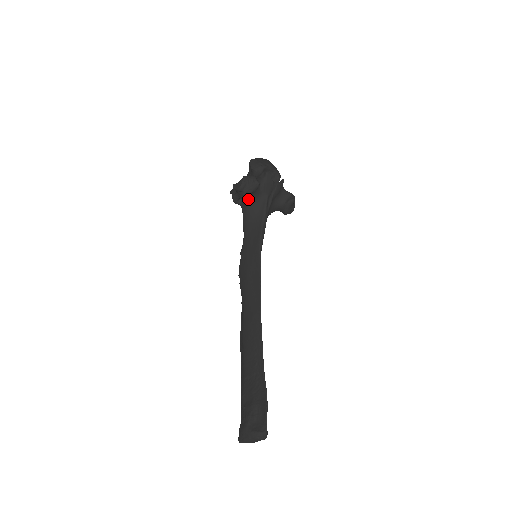
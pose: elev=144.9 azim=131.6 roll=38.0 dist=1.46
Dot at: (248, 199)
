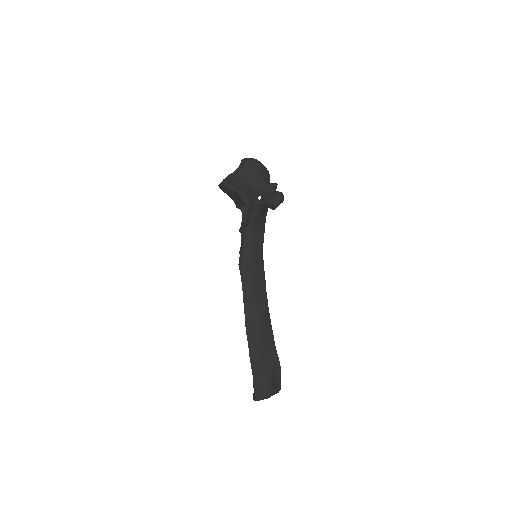
Dot at: (264, 208)
